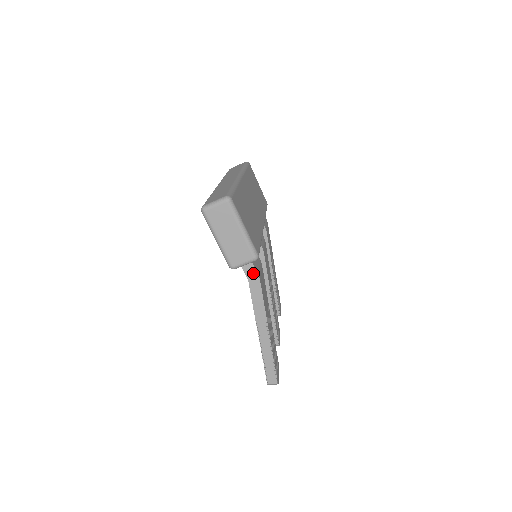
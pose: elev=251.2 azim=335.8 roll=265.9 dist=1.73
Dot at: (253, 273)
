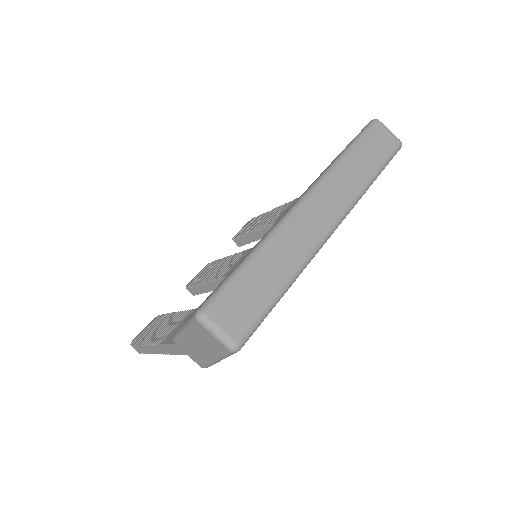
Dot at: occluded
